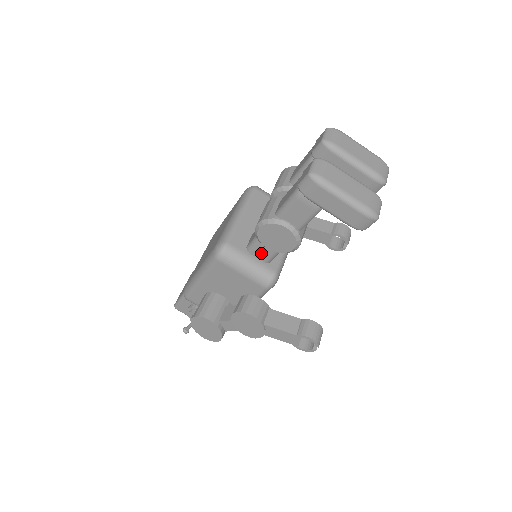
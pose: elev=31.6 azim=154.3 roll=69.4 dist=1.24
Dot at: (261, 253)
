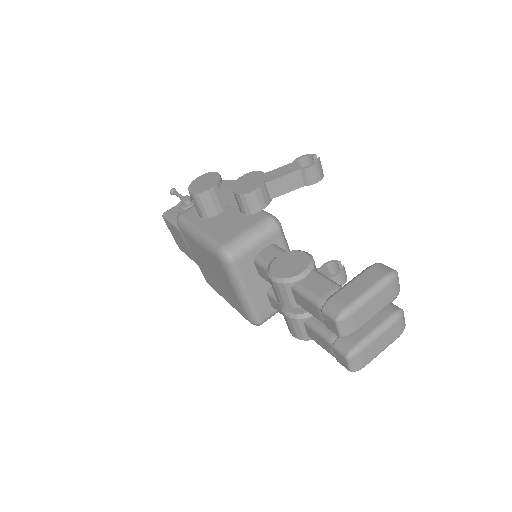
Dot at: occluded
